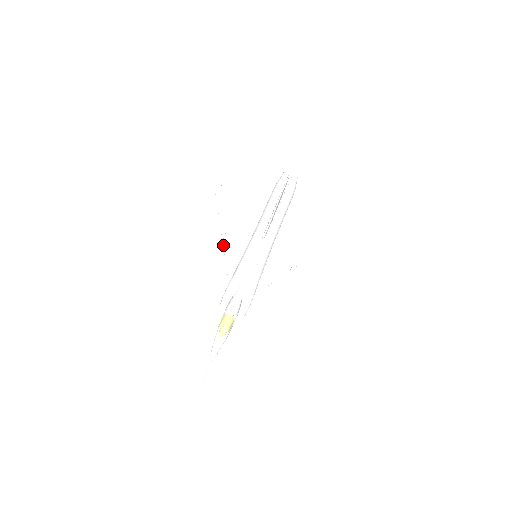
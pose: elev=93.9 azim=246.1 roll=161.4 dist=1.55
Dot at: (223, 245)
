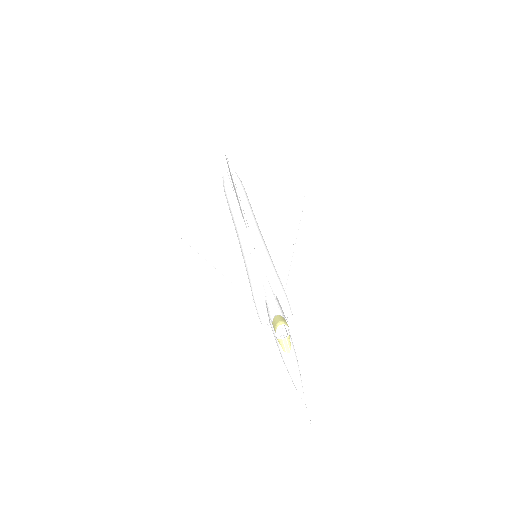
Dot at: (221, 273)
